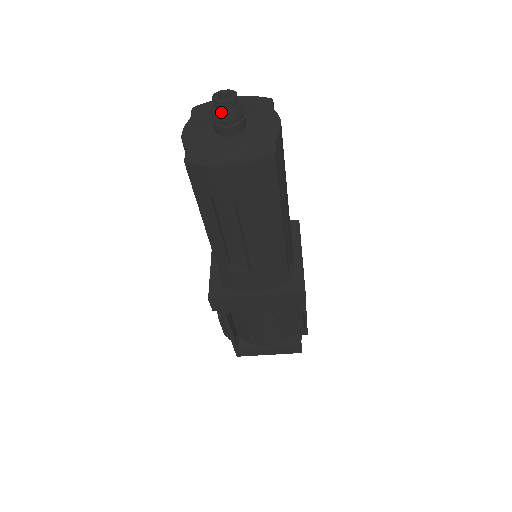
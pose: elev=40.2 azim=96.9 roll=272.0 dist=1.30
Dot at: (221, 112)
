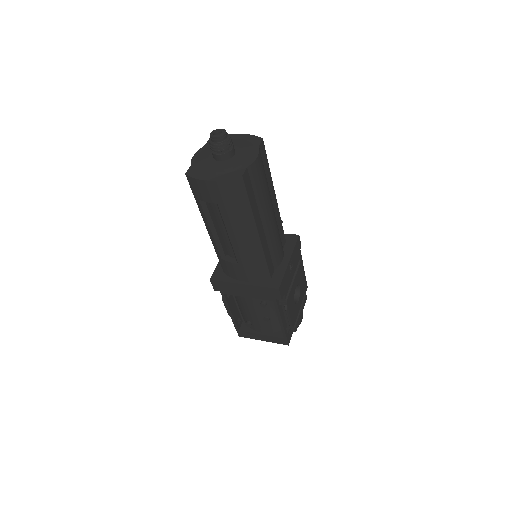
Dot at: (213, 144)
